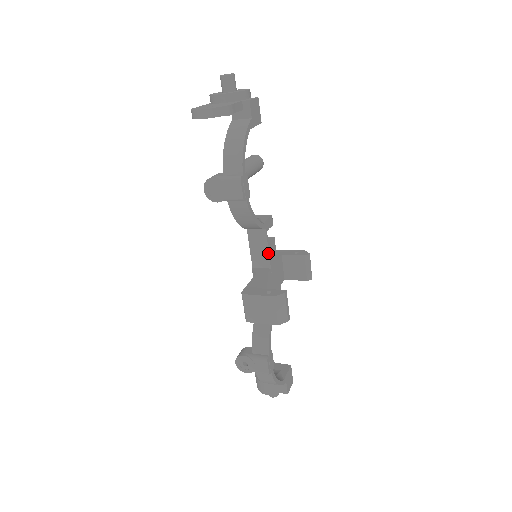
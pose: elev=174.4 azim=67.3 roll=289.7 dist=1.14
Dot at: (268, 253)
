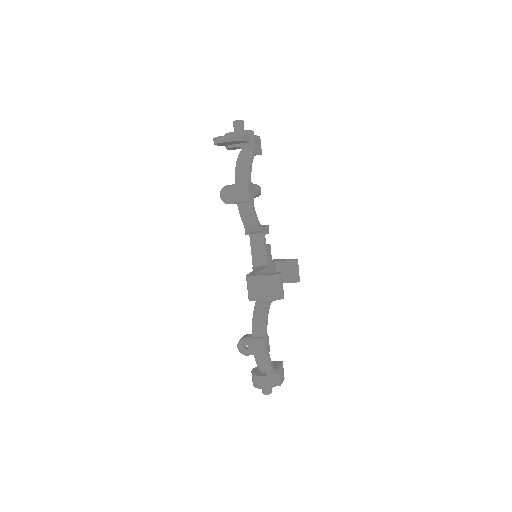
Dot at: (266, 253)
